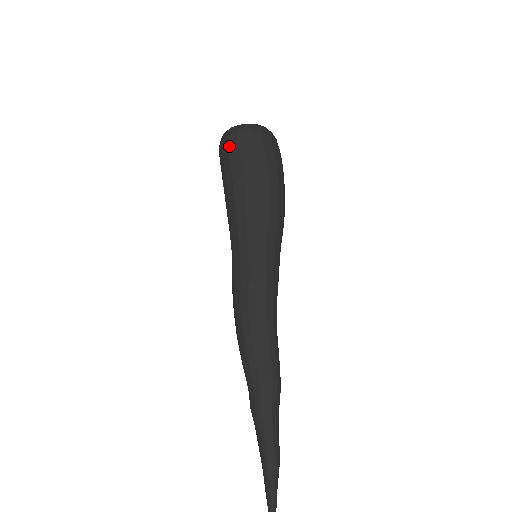
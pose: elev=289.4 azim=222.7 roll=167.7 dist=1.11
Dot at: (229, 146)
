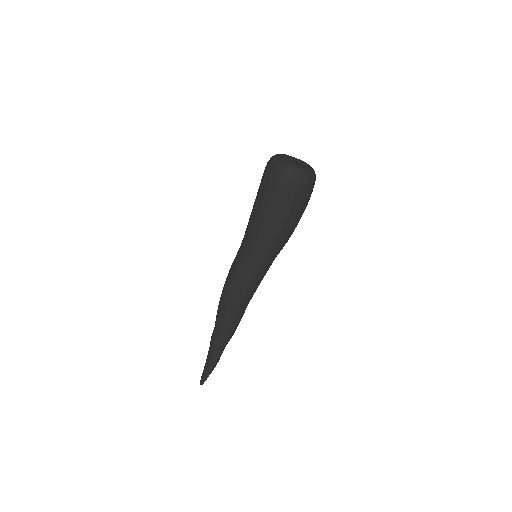
Dot at: (279, 183)
